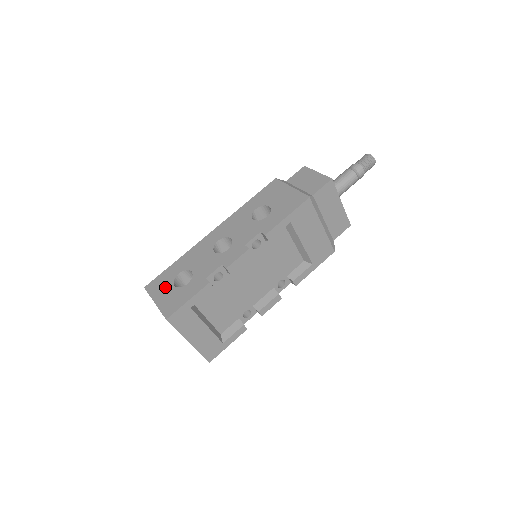
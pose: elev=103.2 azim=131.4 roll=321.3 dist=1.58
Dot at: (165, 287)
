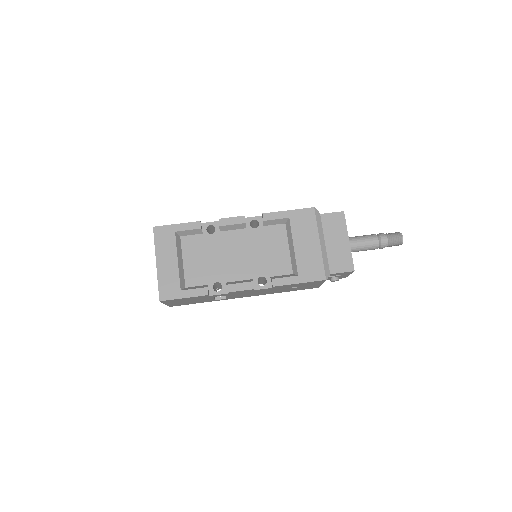
Dot at: occluded
